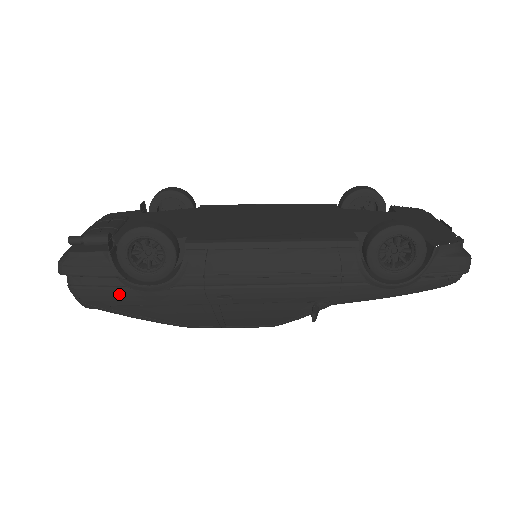
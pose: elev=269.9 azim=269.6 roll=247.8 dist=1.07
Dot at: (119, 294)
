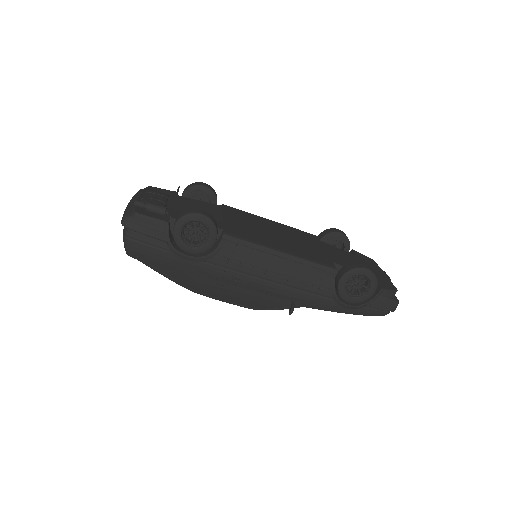
Dot at: (162, 254)
